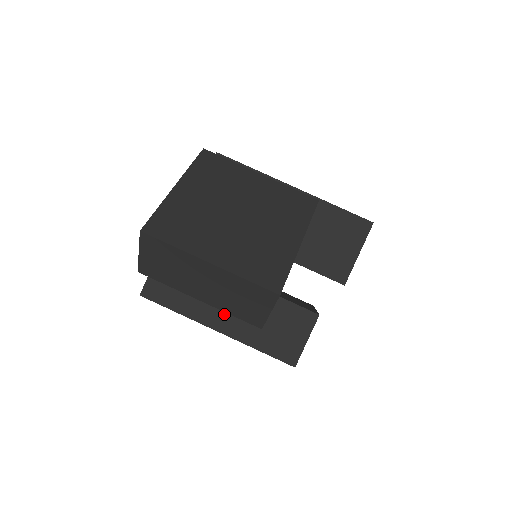
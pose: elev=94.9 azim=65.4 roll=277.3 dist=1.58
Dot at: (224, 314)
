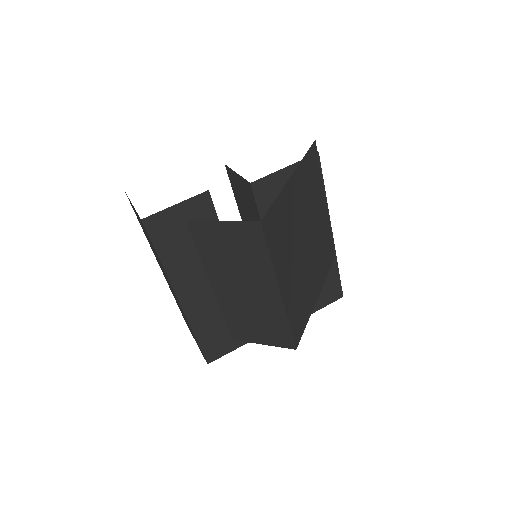
Dot at: (198, 291)
